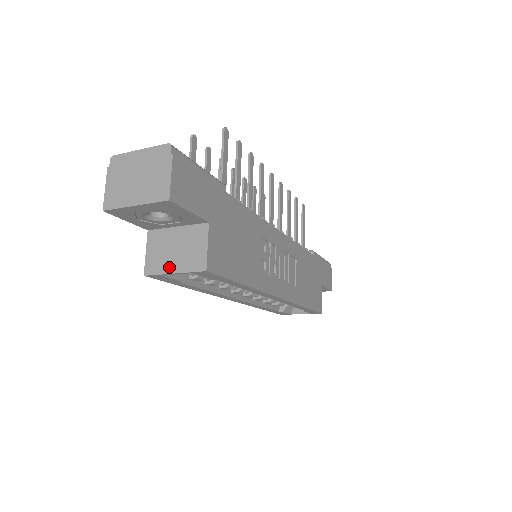
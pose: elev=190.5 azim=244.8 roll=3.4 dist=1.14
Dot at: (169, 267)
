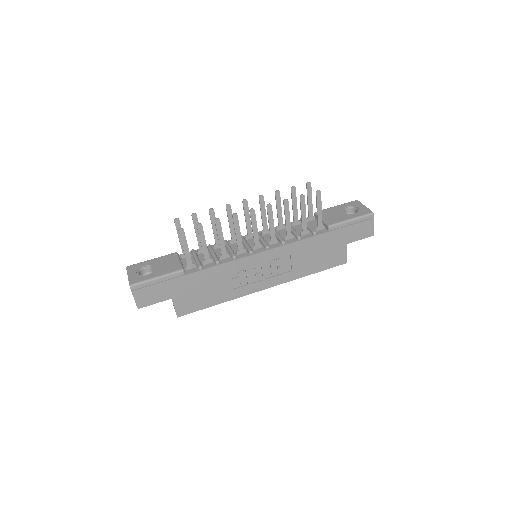
Dot at: occluded
